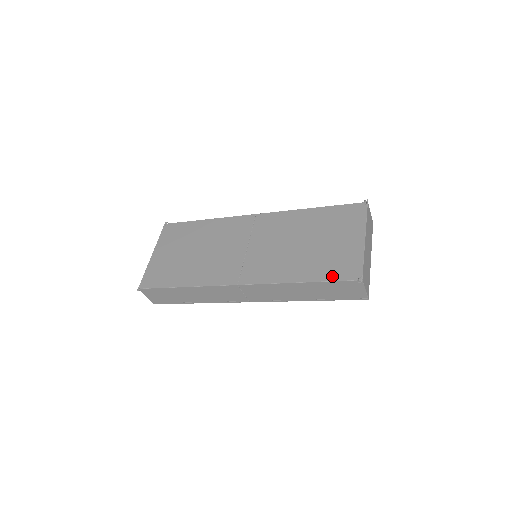
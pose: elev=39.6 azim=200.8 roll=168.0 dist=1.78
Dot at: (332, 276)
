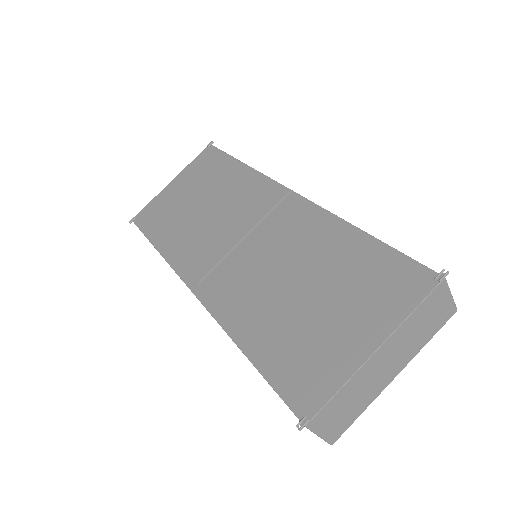
Dot at: (278, 378)
